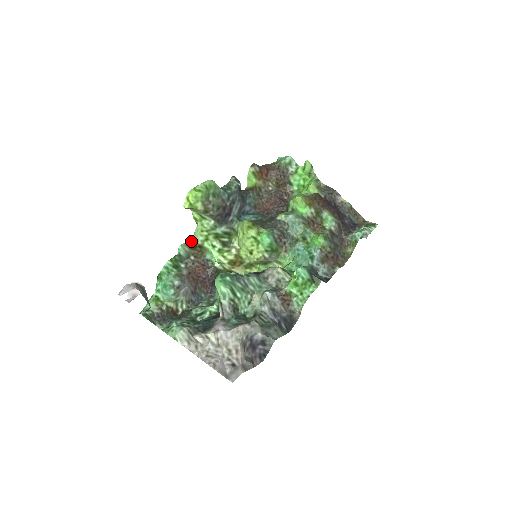
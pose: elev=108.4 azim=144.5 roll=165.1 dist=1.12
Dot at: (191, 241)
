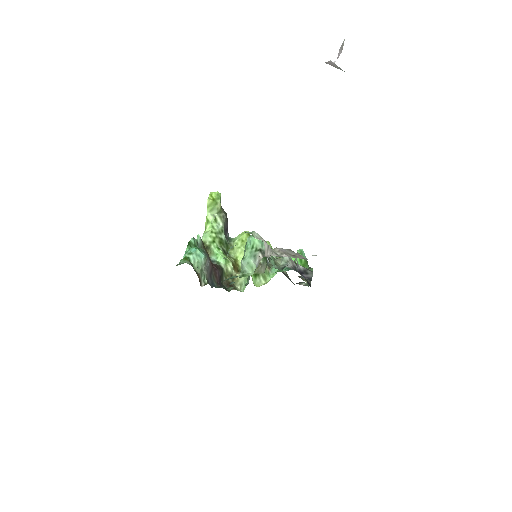
Dot at: occluded
